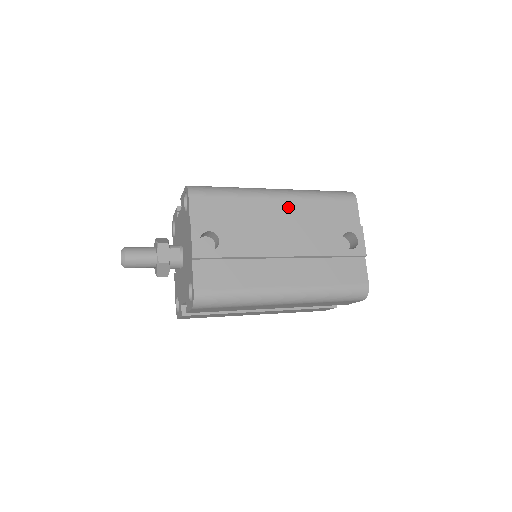
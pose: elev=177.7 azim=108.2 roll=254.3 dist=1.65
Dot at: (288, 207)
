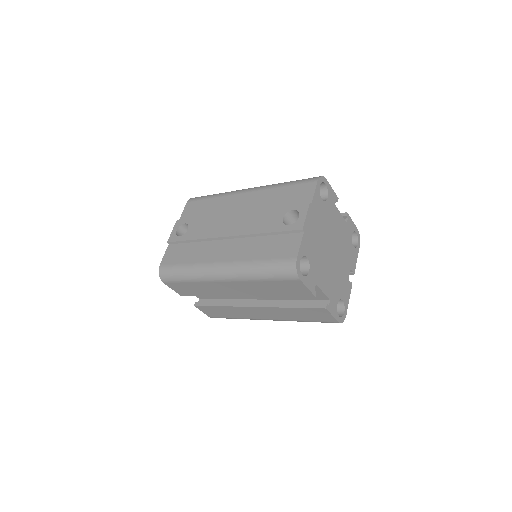
Dot at: (250, 198)
